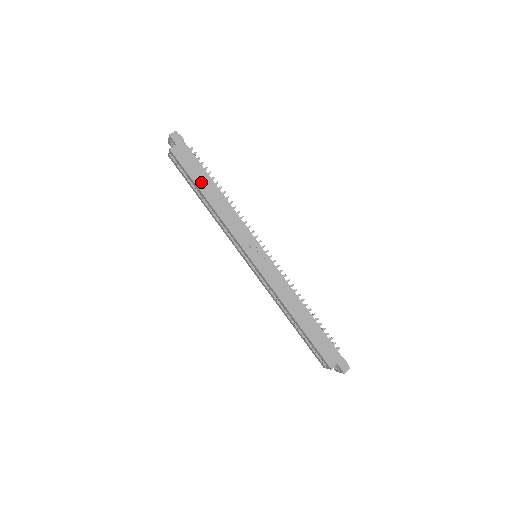
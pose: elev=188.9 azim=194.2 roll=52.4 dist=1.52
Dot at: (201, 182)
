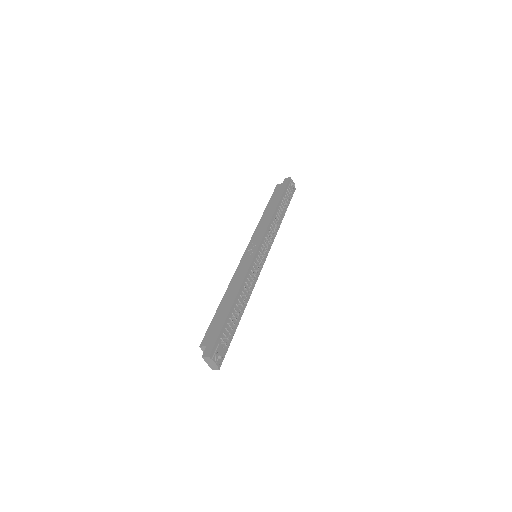
Dot at: (272, 203)
